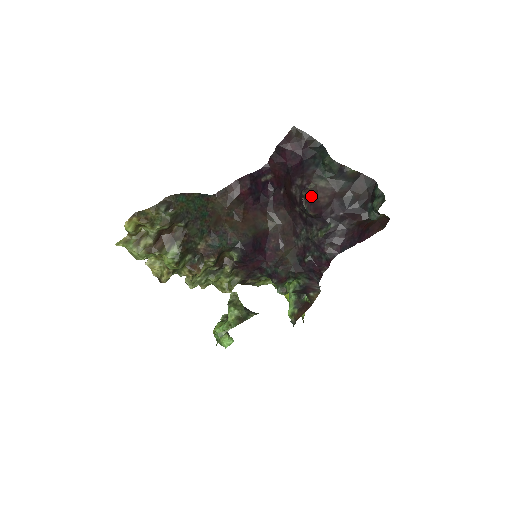
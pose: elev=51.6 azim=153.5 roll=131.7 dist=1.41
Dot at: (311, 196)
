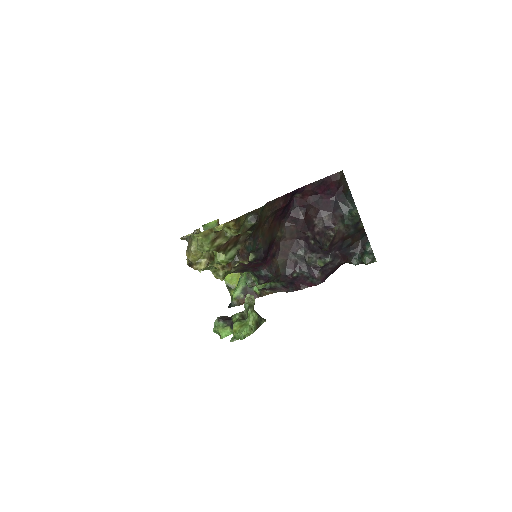
Dot at: (334, 236)
